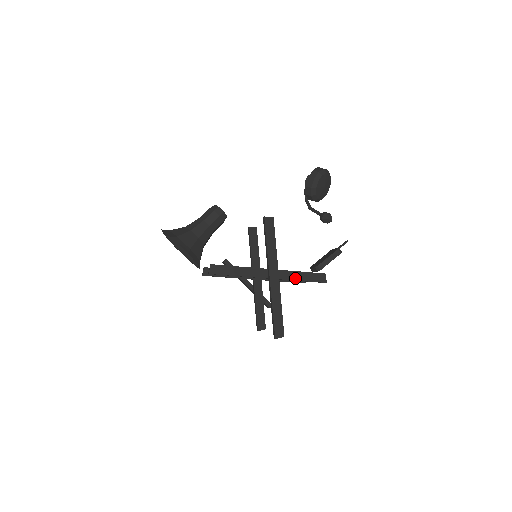
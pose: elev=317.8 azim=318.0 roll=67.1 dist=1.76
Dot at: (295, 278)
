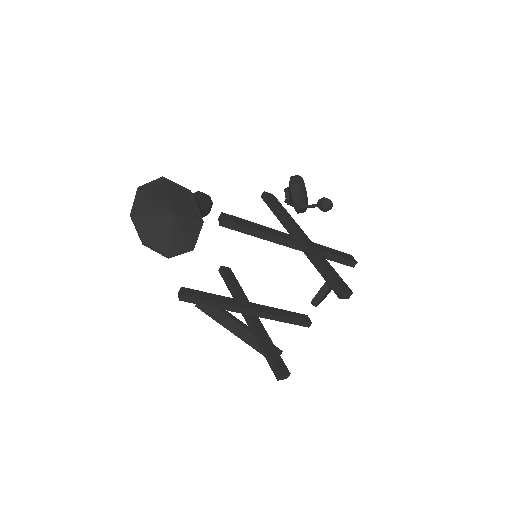
Dot at: (323, 250)
